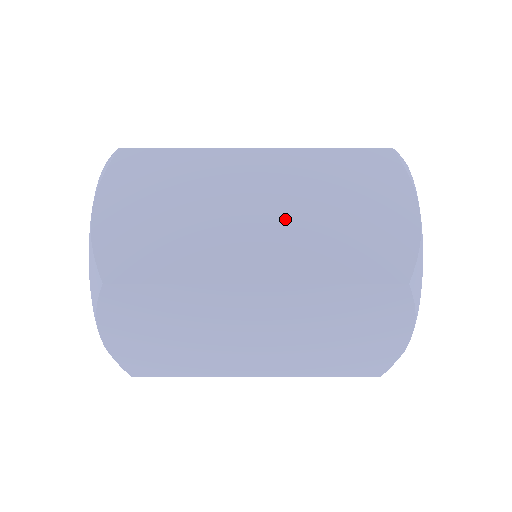
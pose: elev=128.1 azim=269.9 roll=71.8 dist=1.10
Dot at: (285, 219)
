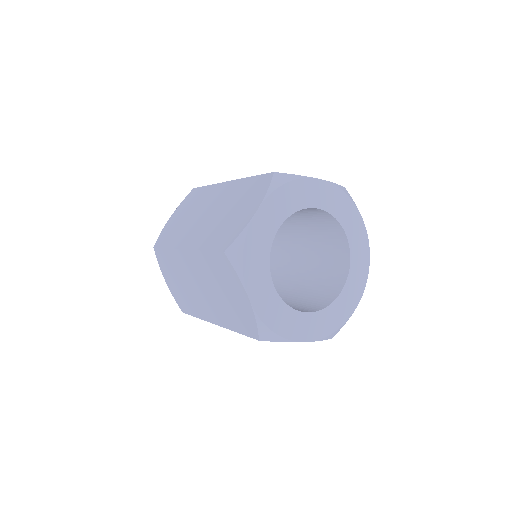
Dot at: (211, 217)
